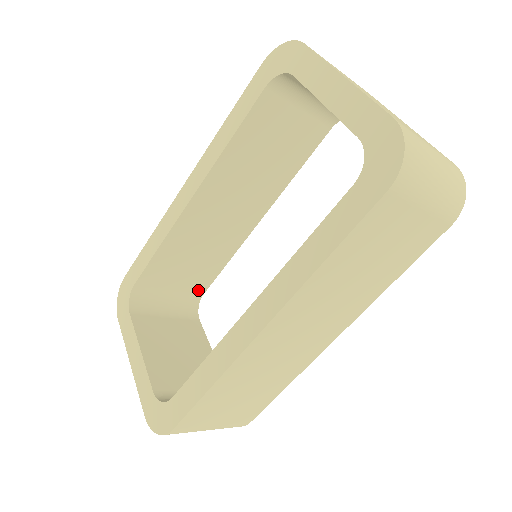
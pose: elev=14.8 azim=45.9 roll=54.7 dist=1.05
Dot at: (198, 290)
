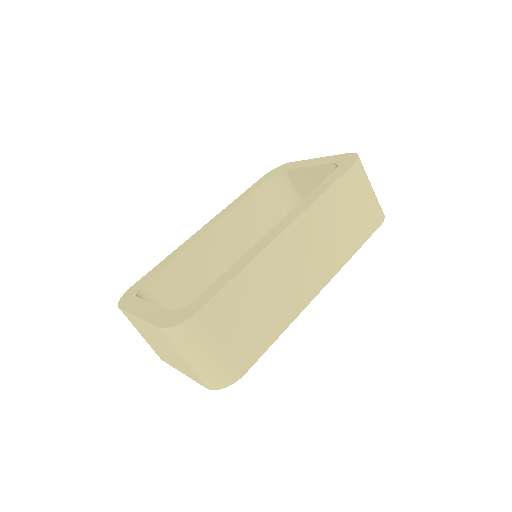
Dot at: occluded
